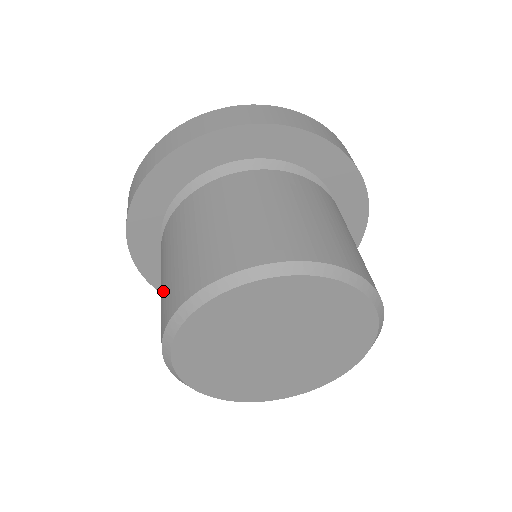
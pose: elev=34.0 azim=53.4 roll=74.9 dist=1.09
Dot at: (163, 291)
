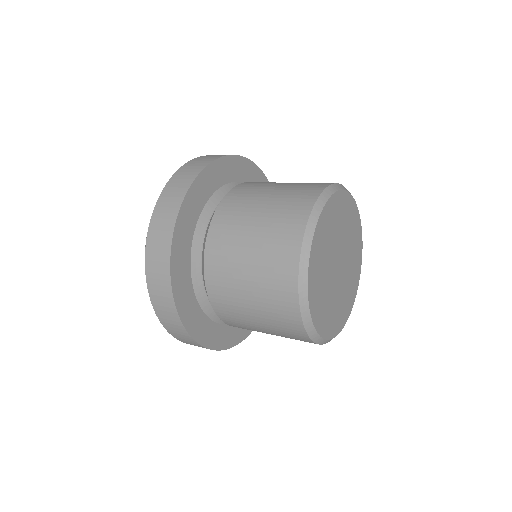
Dot at: (270, 220)
